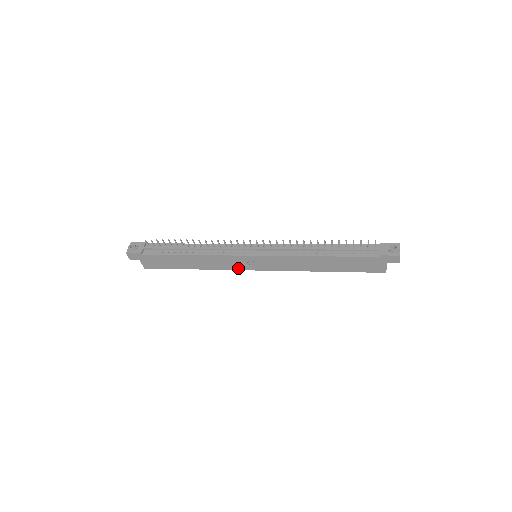
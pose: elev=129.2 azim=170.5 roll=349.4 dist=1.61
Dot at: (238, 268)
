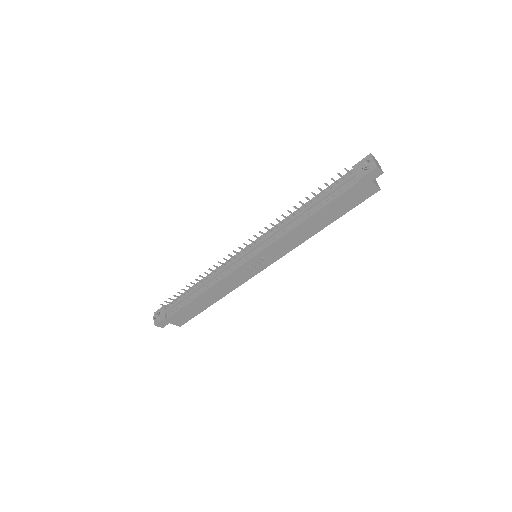
Dot at: (250, 276)
